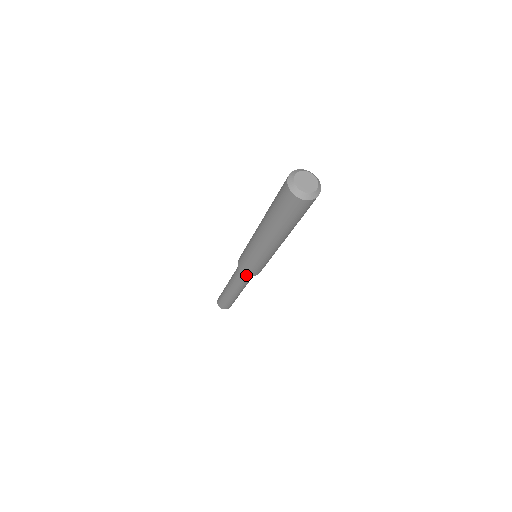
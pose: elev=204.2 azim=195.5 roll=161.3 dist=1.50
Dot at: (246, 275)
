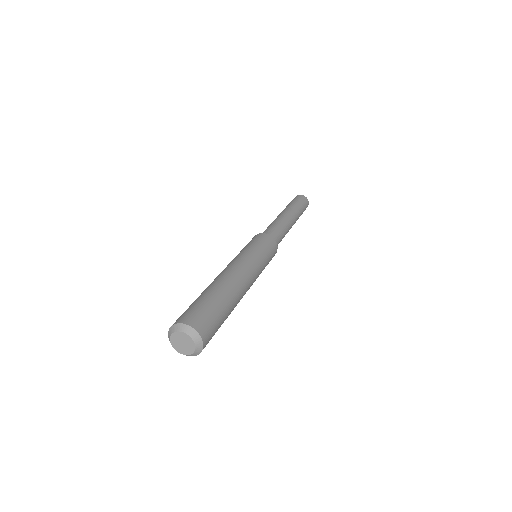
Dot at: occluded
